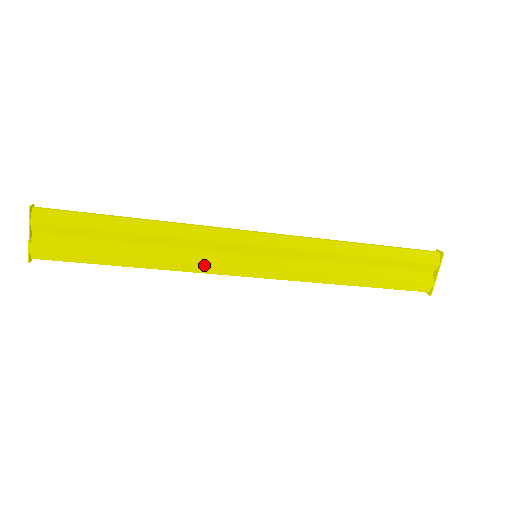
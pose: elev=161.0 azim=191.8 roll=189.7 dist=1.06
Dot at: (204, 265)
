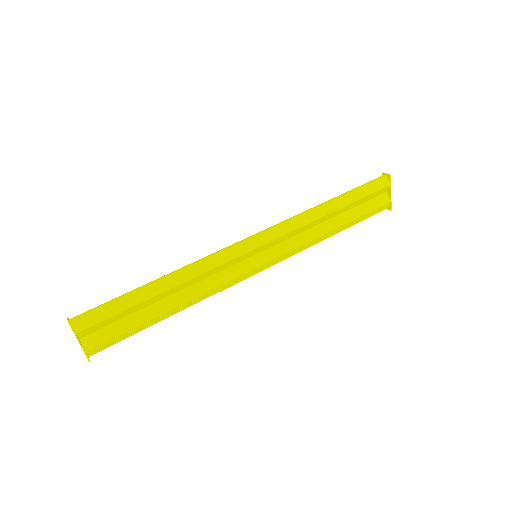
Dot at: (221, 285)
